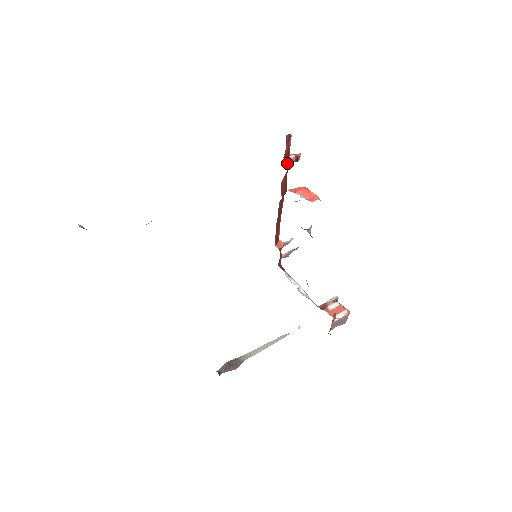
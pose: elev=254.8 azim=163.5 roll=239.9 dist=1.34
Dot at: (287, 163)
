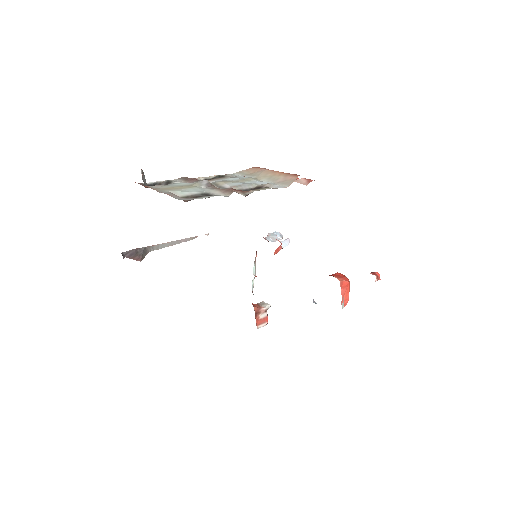
Dot at: occluded
